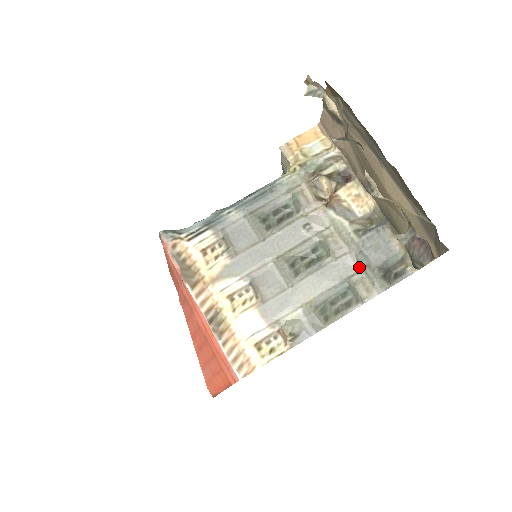
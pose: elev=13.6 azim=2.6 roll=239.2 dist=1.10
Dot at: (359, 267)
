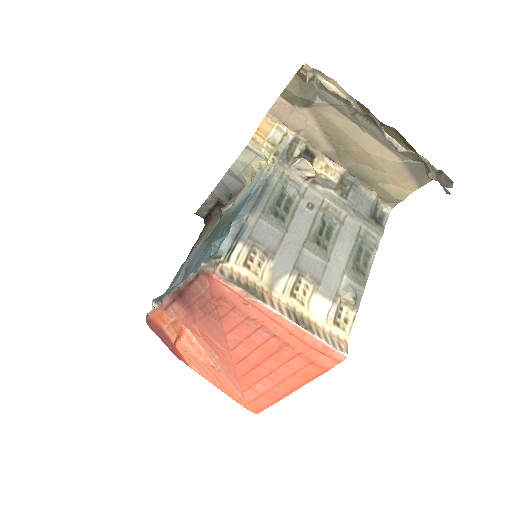
Dot at: (360, 223)
